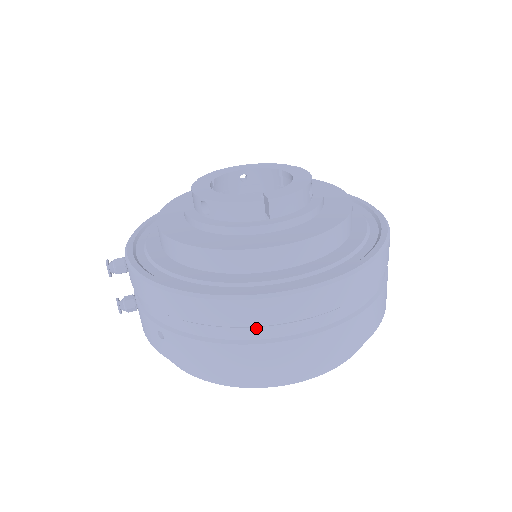
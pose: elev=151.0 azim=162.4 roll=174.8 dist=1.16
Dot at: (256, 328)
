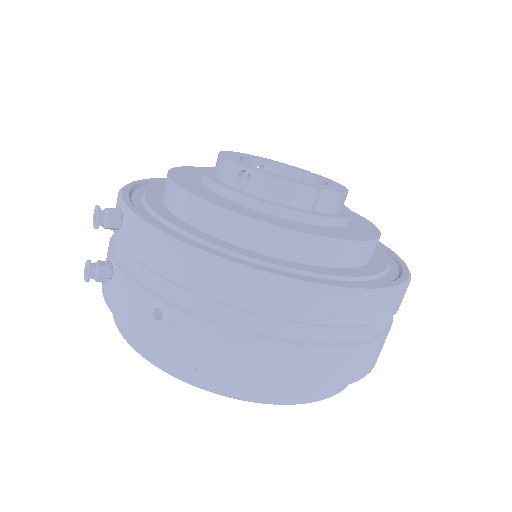
Dot at: (298, 325)
